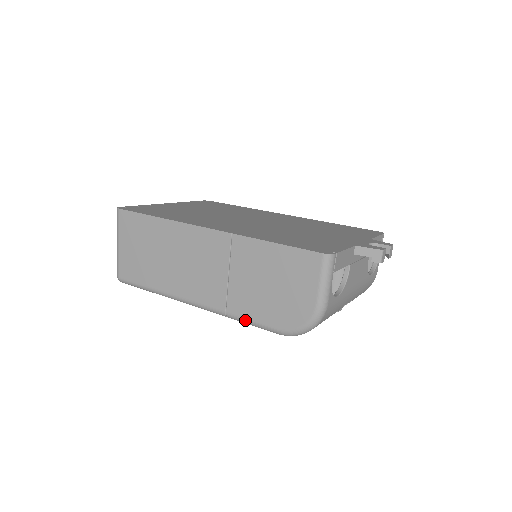
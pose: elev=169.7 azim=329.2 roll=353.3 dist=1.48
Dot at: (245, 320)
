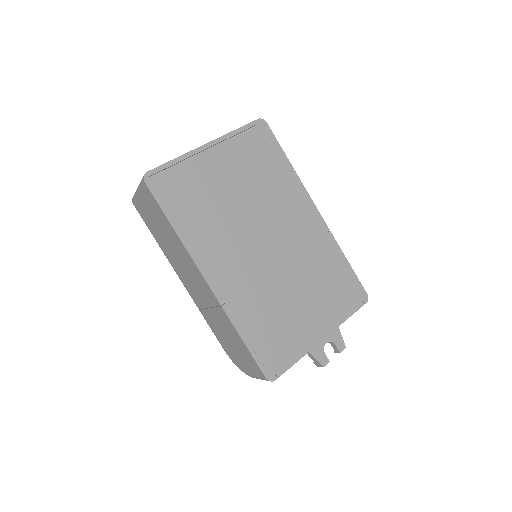
Dot at: (209, 325)
